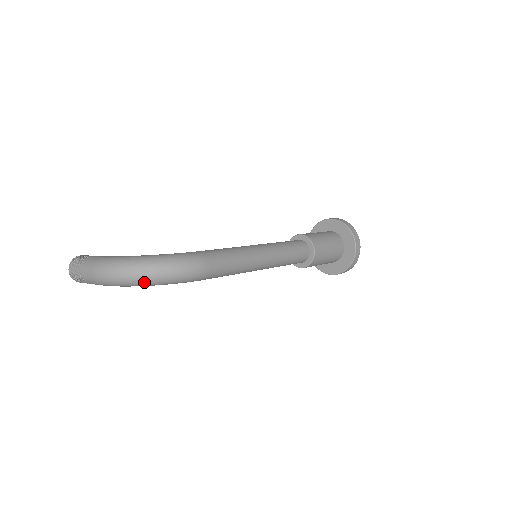
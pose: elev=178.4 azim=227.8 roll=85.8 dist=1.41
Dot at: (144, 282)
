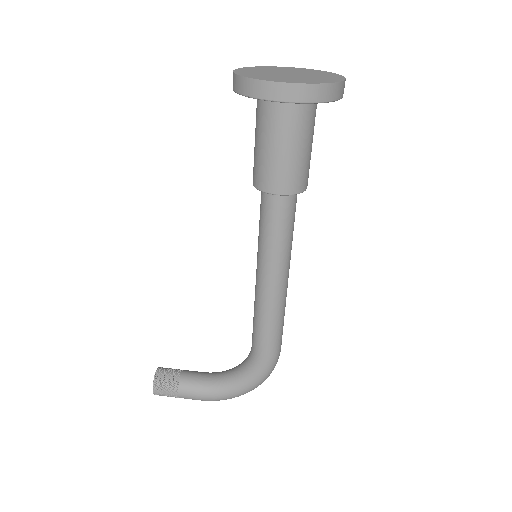
Dot at: occluded
